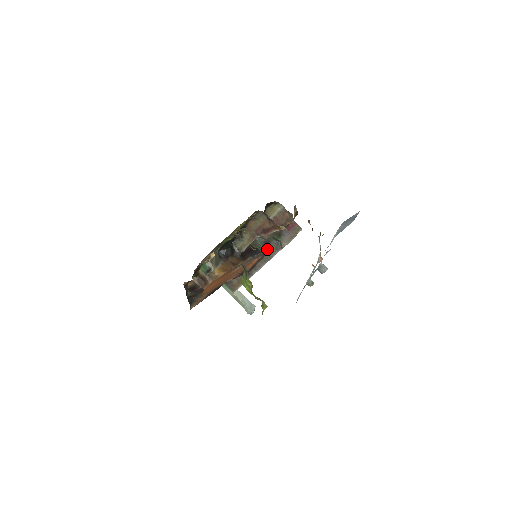
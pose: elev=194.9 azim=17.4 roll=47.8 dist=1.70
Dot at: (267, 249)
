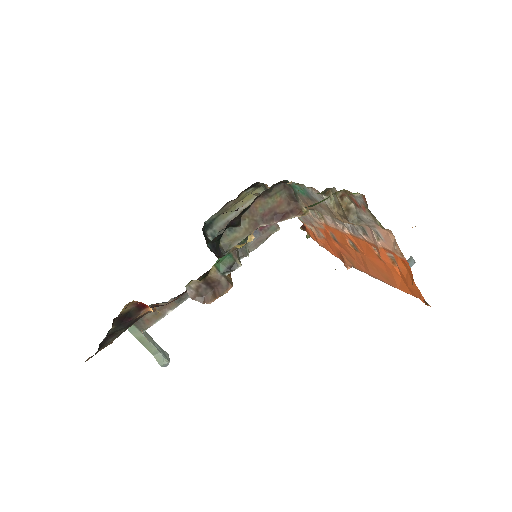
Dot at: occluded
